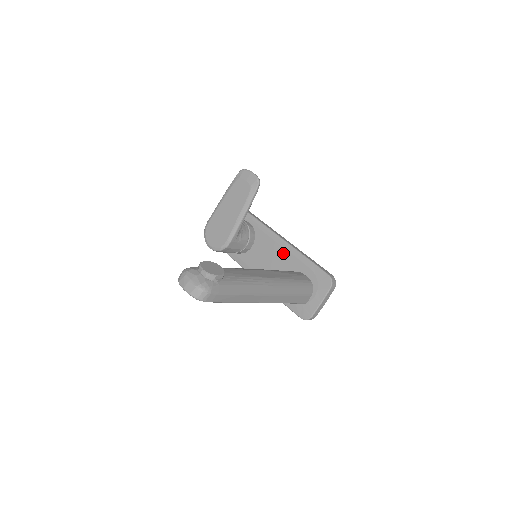
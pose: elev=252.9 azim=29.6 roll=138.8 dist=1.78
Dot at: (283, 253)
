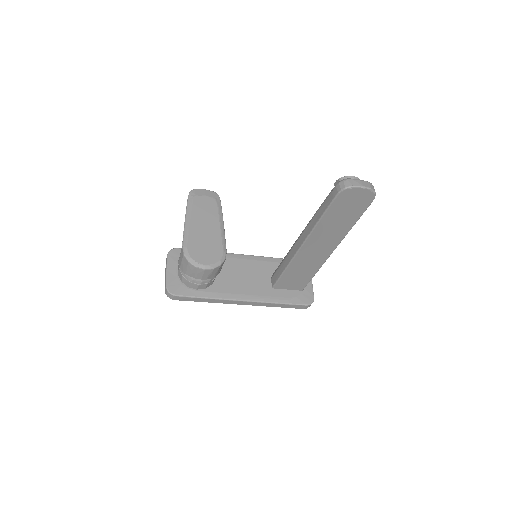
Dot at: (252, 264)
